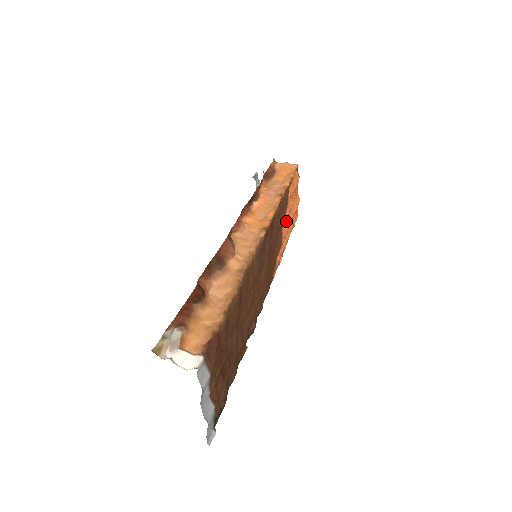
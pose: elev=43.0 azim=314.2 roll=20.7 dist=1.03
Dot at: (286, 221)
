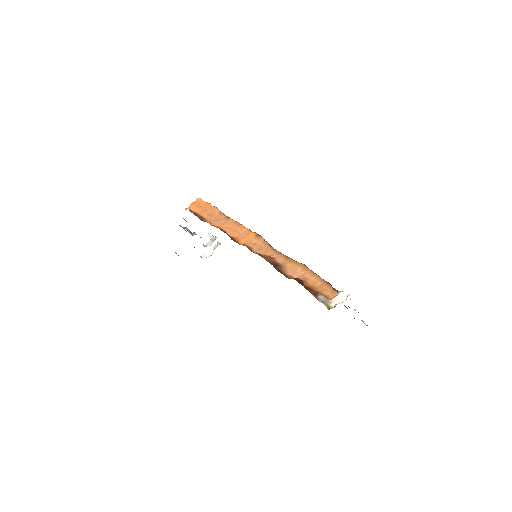
Dot at: occluded
